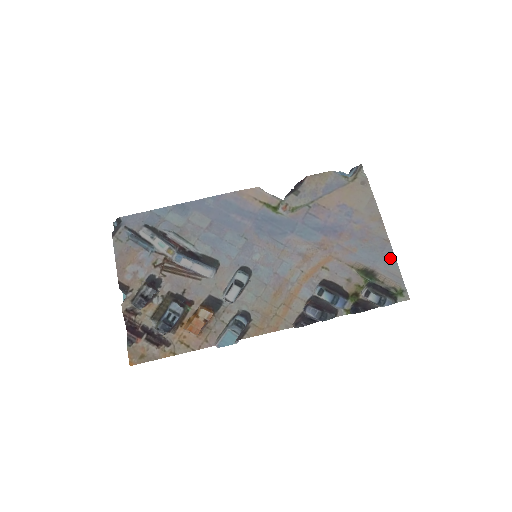
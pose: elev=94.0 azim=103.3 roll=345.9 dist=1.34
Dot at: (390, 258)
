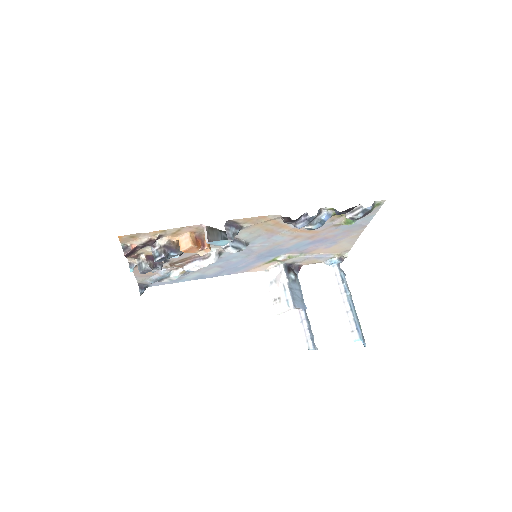
Dot at: (367, 220)
